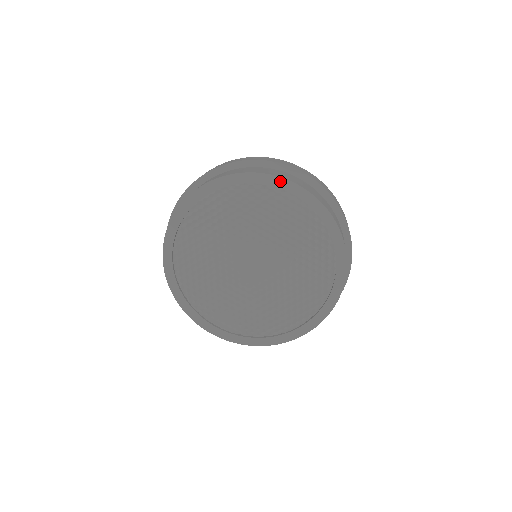
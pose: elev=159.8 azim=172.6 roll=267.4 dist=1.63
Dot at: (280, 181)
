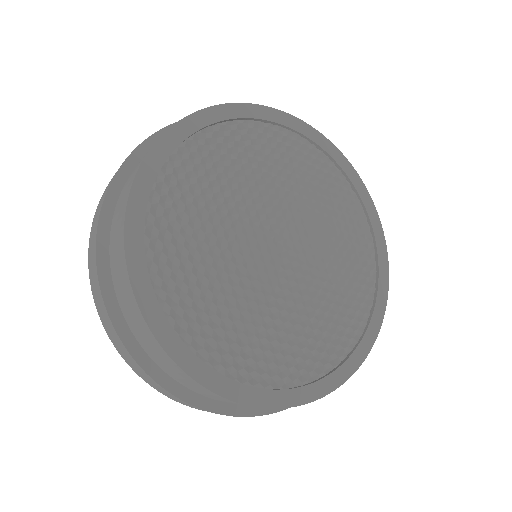
Dot at: (275, 113)
